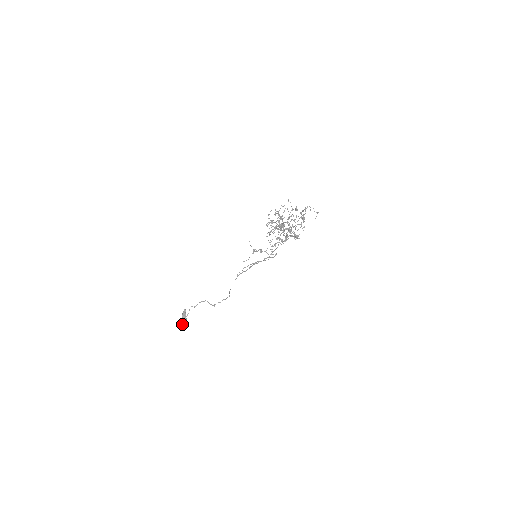
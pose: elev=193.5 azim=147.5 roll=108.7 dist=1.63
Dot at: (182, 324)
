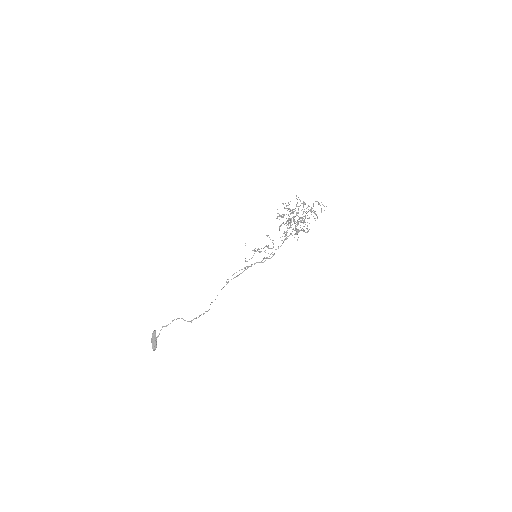
Dot at: (152, 347)
